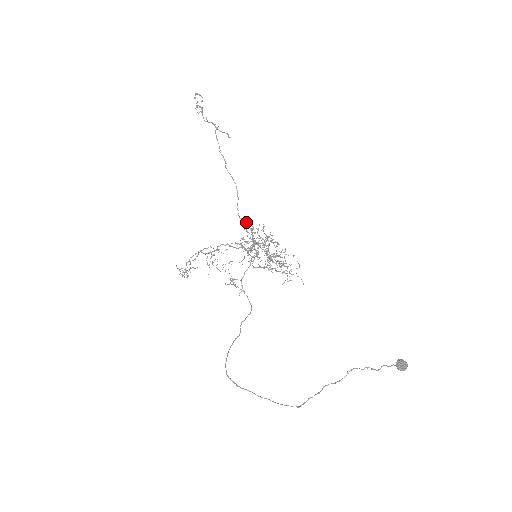
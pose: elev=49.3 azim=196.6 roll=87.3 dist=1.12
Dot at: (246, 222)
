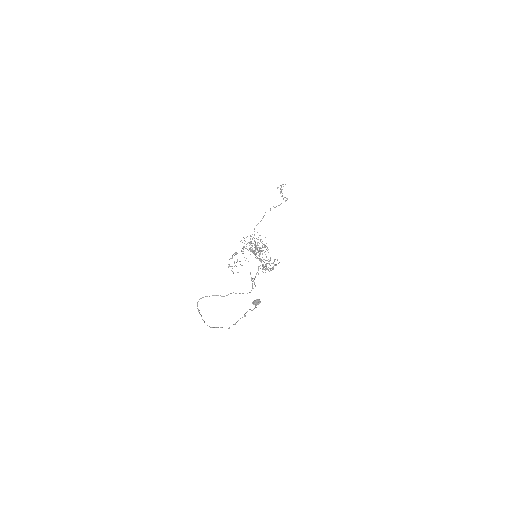
Dot at: occluded
